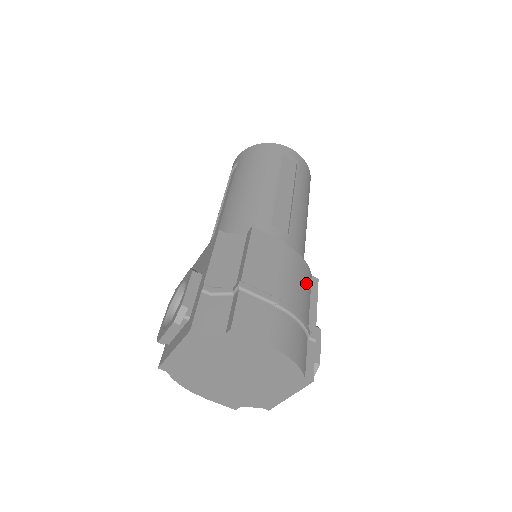
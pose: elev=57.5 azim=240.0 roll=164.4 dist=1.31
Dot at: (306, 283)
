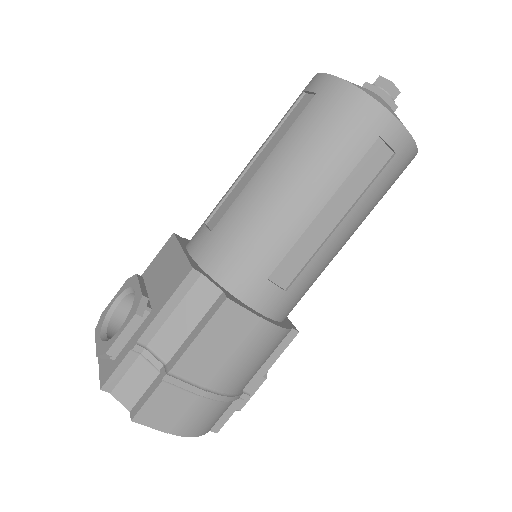
Dot at: (269, 351)
